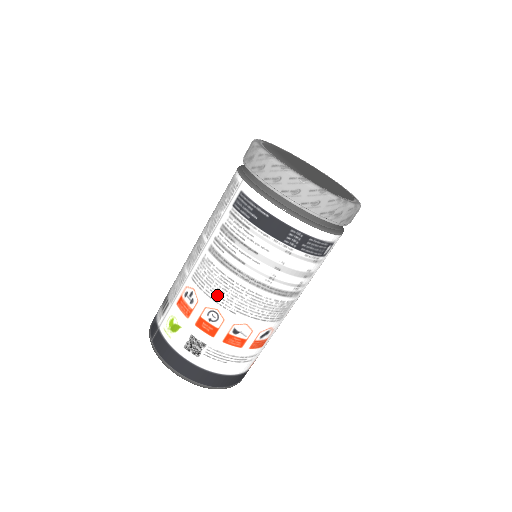
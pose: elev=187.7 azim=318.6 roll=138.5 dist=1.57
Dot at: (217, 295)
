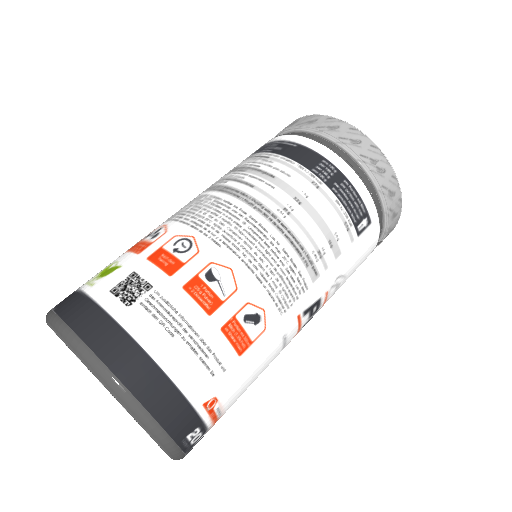
Dot at: (200, 220)
